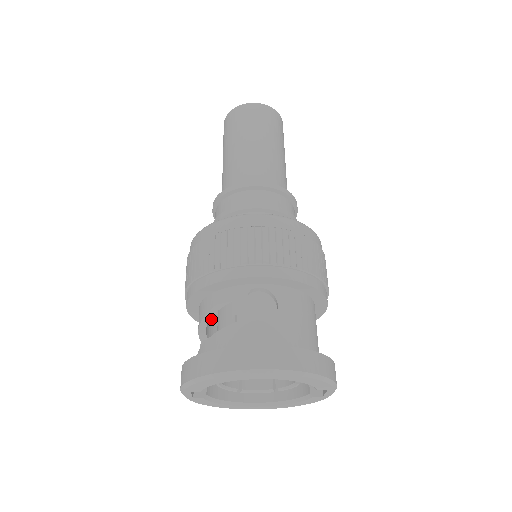
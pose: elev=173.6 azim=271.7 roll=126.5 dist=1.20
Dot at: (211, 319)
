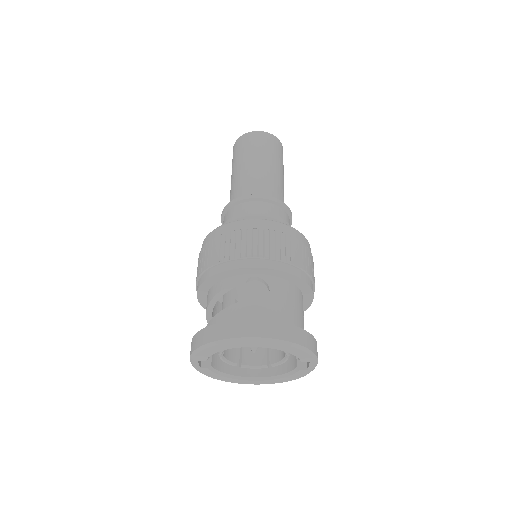
Dot at: (217, 307)
